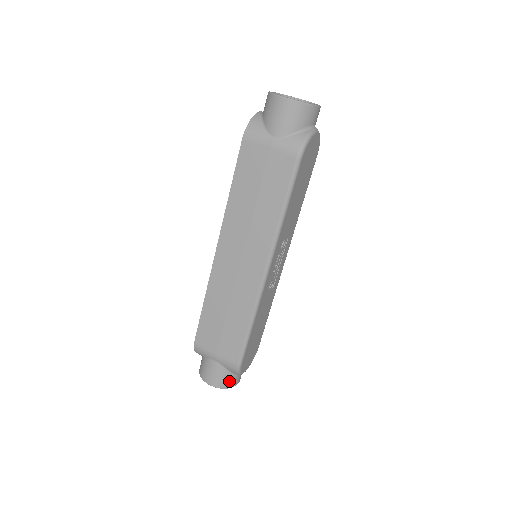
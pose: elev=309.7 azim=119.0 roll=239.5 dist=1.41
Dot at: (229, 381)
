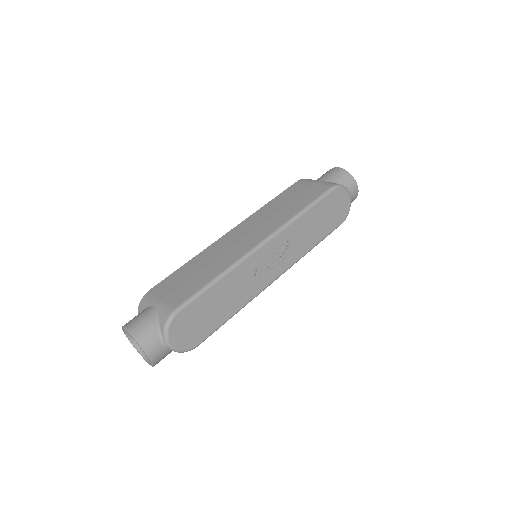
Dot at: (148, 336)
